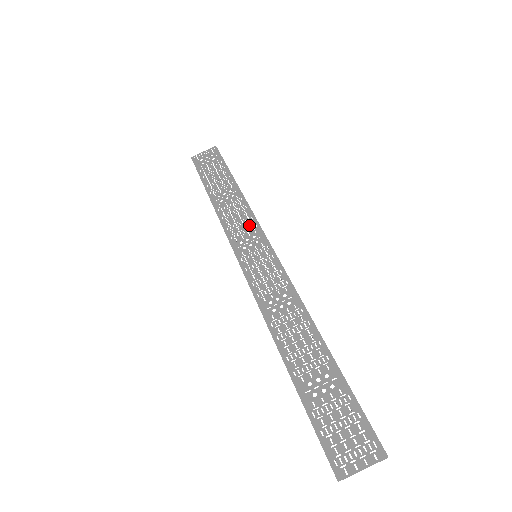
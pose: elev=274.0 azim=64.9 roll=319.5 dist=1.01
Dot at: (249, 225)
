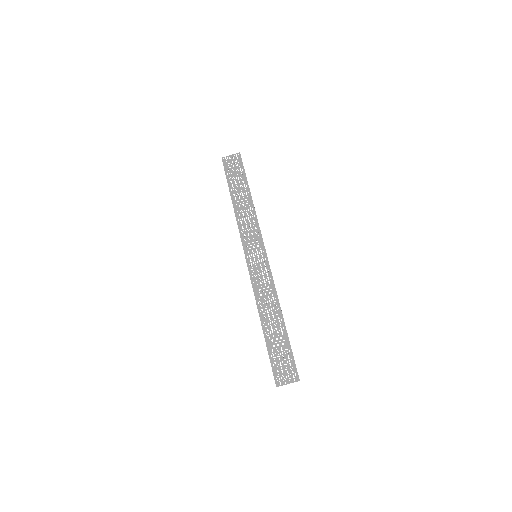
Dot at: occluded
